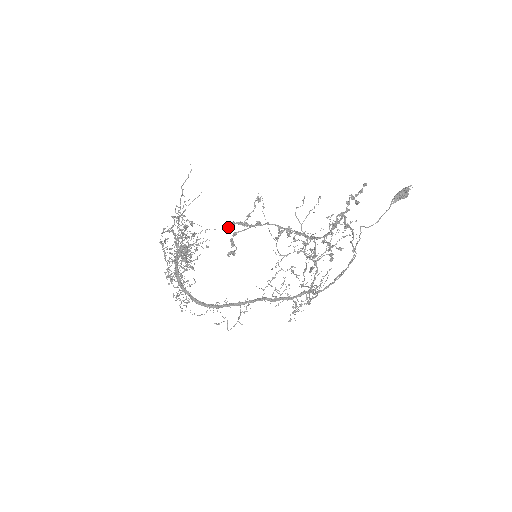
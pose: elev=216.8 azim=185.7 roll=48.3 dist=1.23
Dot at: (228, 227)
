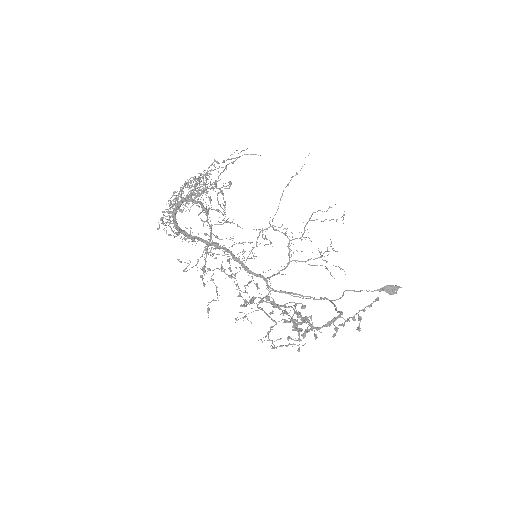
Dot at: occluded
